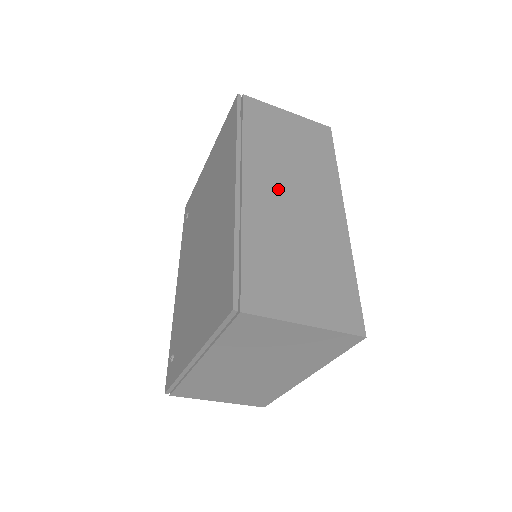
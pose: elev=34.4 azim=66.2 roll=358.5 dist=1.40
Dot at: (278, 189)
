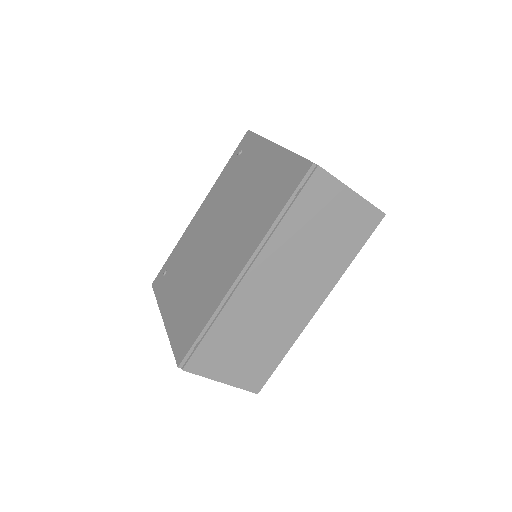
Dot at: (275, 281)
